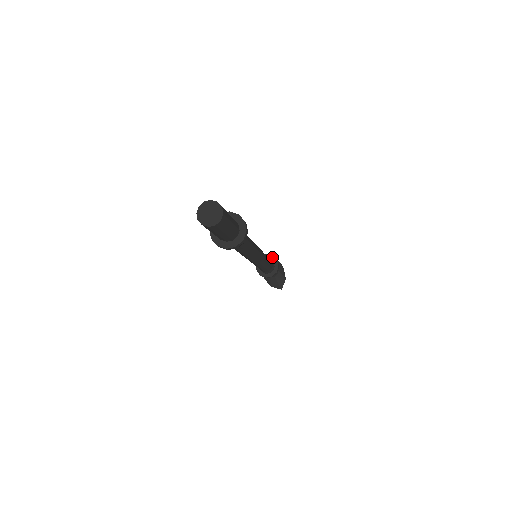
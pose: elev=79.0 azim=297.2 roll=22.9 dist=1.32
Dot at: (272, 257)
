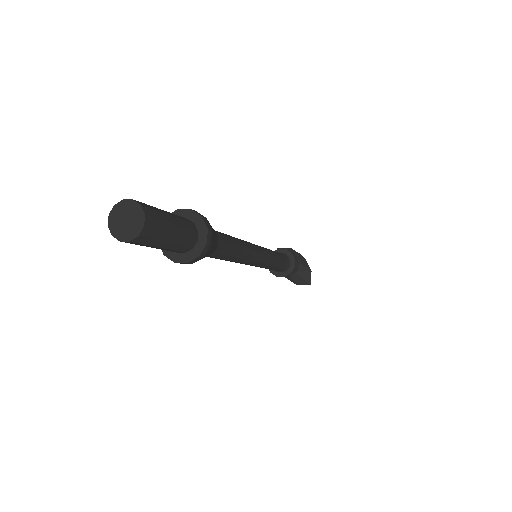
Dot at: (284, 250)
